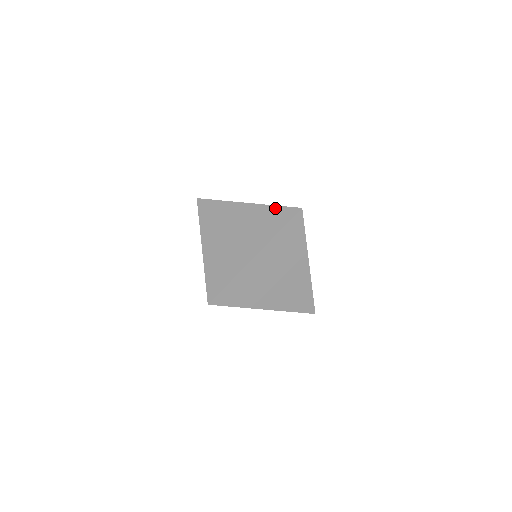
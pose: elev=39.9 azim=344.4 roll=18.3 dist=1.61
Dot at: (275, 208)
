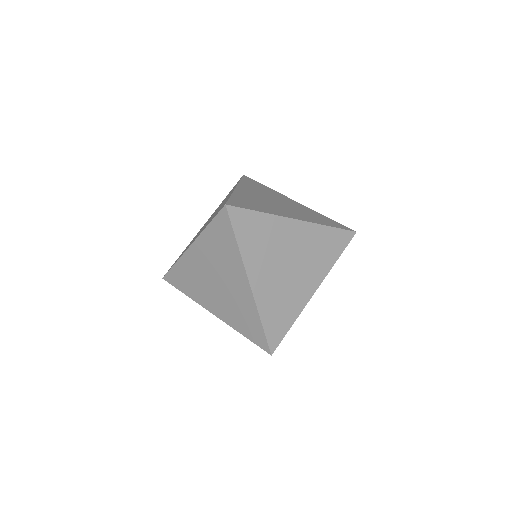
Dot at: (331, 230)
